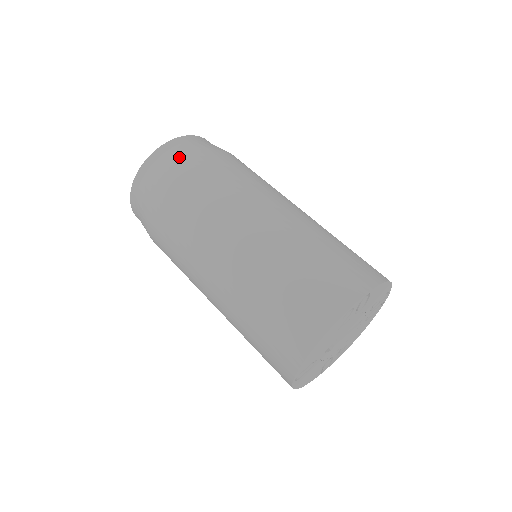
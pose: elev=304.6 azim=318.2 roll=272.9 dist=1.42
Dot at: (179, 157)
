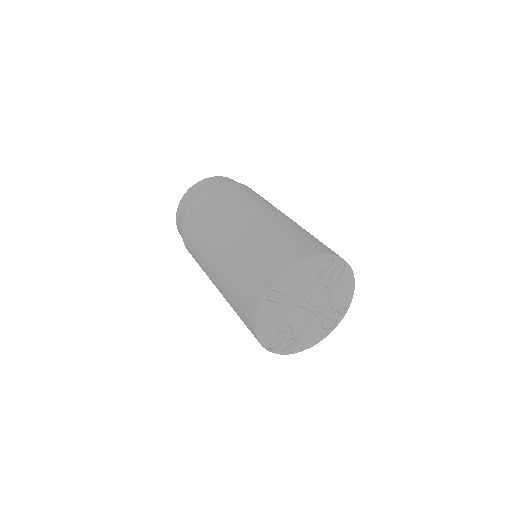
Dot at: occluded
